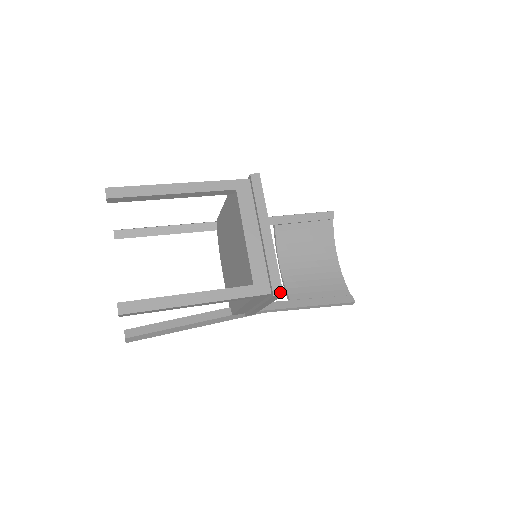
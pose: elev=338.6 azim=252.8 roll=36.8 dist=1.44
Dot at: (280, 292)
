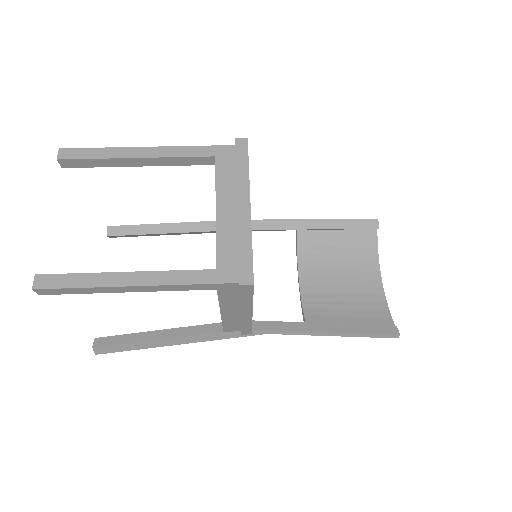
Dot at: (250, 280)
